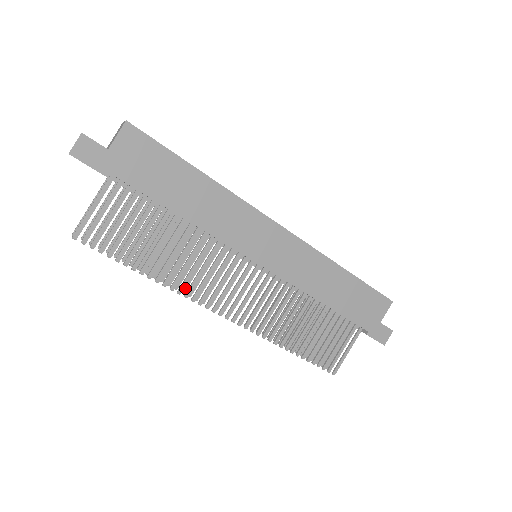
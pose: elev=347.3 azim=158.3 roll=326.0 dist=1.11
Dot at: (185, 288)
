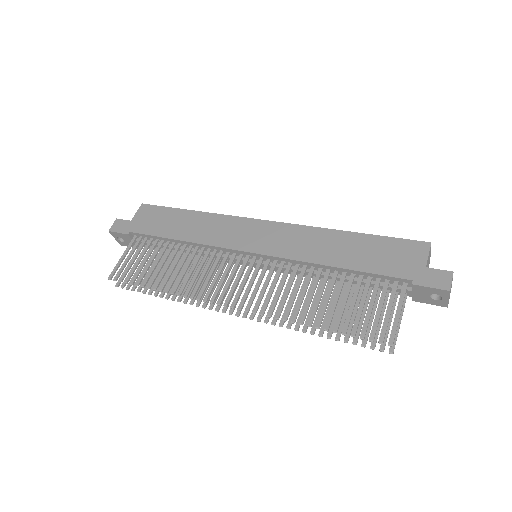
Dot at: (199, 301)
